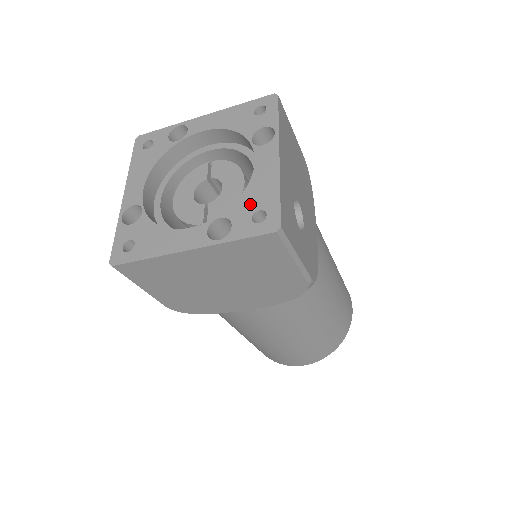
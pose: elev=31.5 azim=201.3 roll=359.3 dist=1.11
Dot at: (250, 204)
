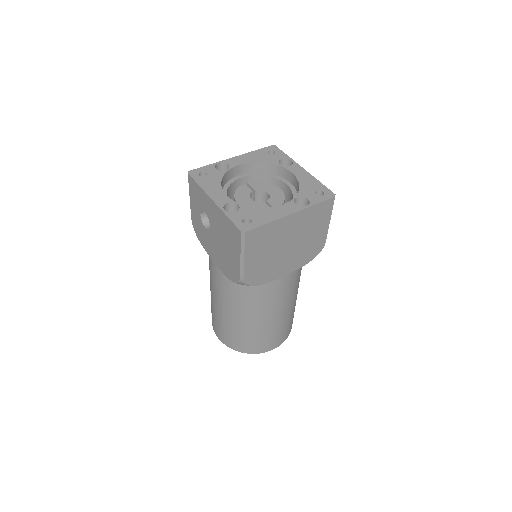
Dot at: (309, 189)
